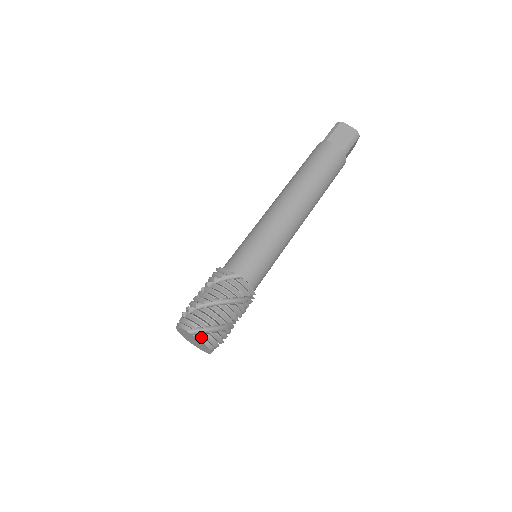
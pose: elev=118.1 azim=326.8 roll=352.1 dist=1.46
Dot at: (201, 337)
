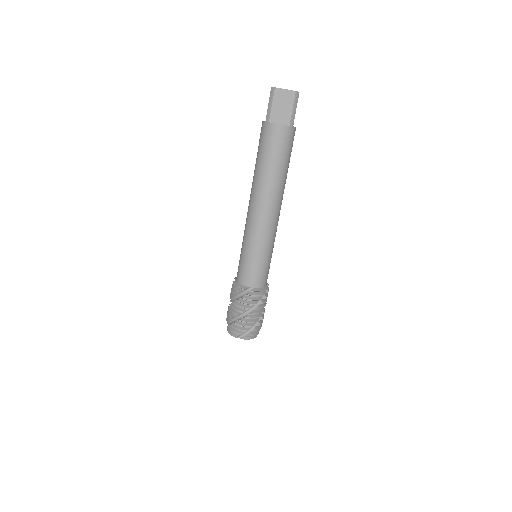
Dot at: (247, 338)
